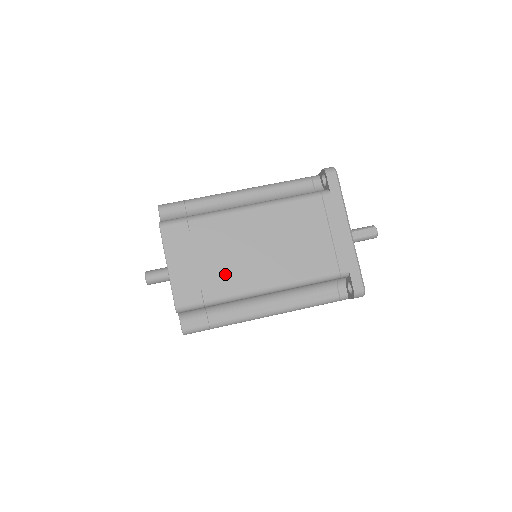
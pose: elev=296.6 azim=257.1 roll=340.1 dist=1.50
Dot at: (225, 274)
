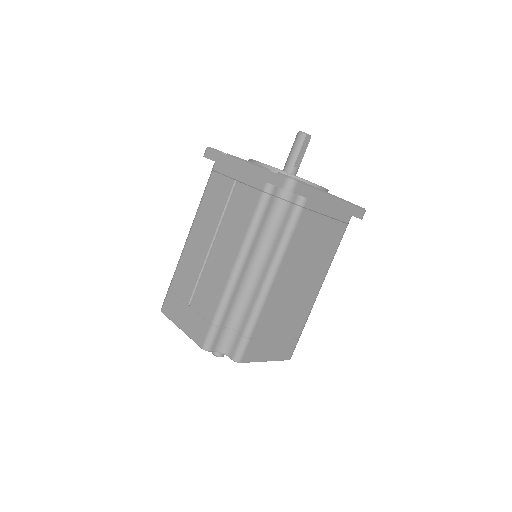
Dot at: (296, 317)
